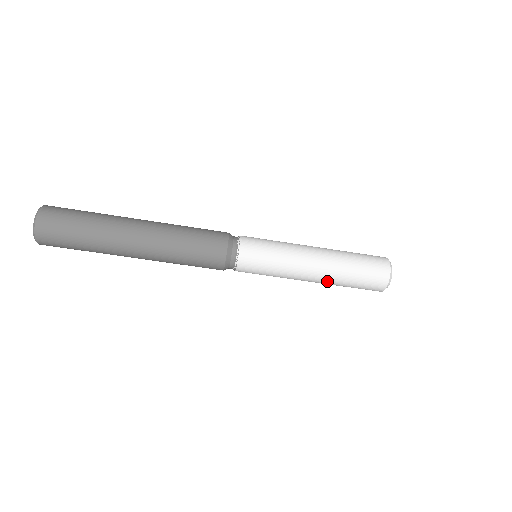
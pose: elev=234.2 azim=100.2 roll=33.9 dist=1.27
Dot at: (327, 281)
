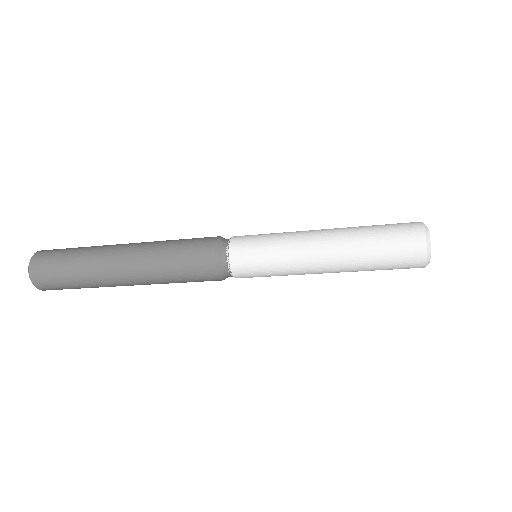
Dot at: occluded
